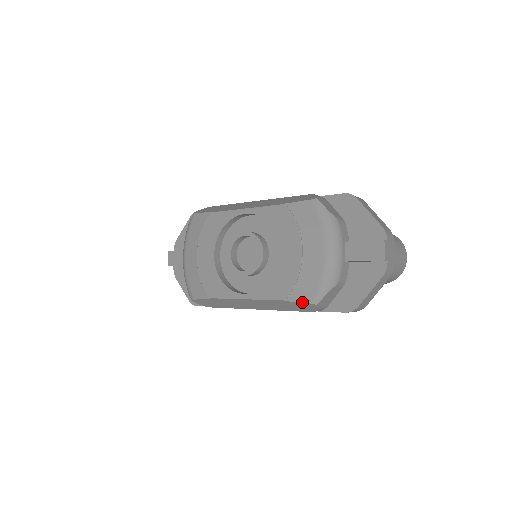
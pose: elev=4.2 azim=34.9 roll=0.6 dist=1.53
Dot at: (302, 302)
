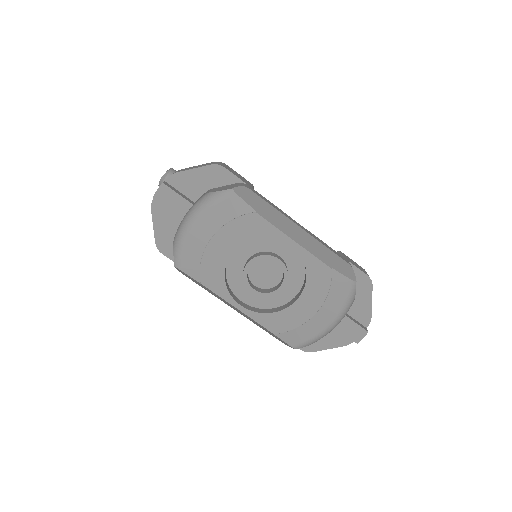
Dot at: (287, 343)
